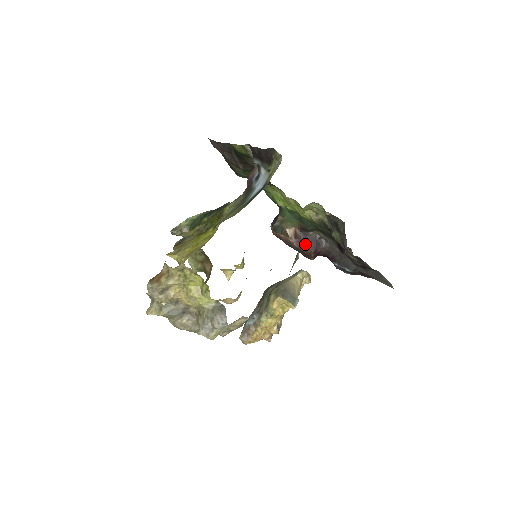
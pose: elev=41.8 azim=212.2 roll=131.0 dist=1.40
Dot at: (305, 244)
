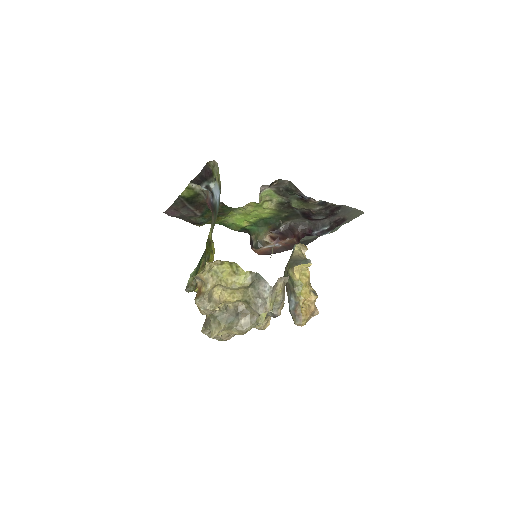
Dot at: (284, 237)
